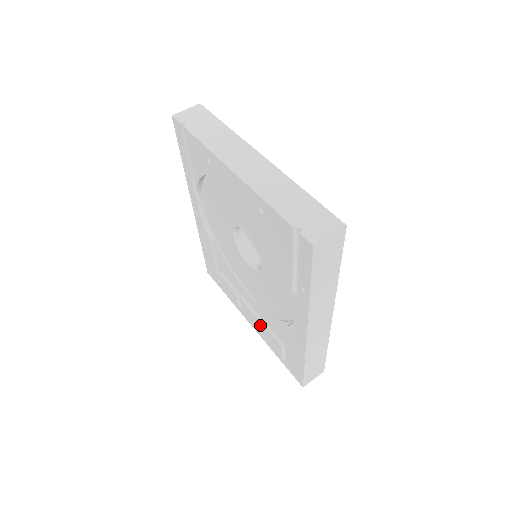
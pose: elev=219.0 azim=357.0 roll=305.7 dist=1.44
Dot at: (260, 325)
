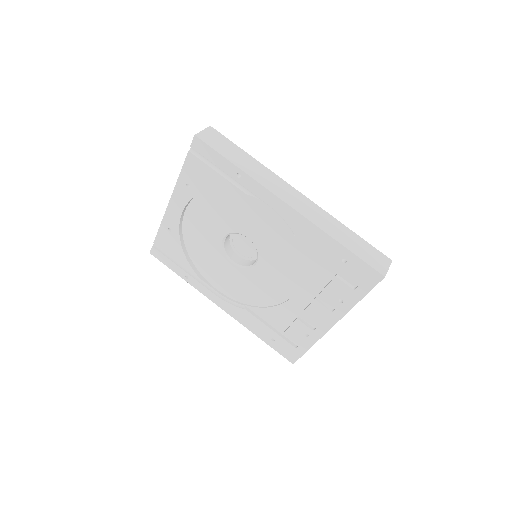
Dot at: (329, 308)
